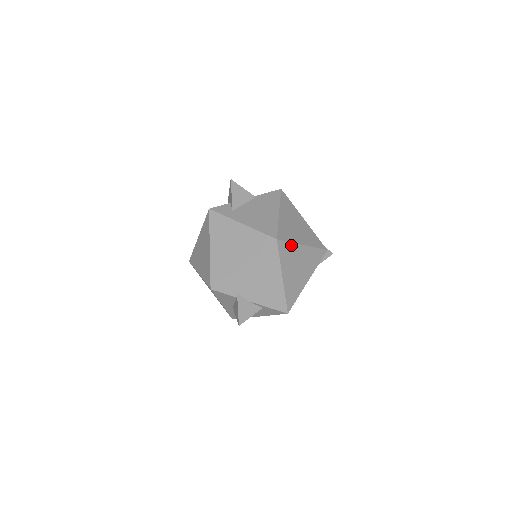
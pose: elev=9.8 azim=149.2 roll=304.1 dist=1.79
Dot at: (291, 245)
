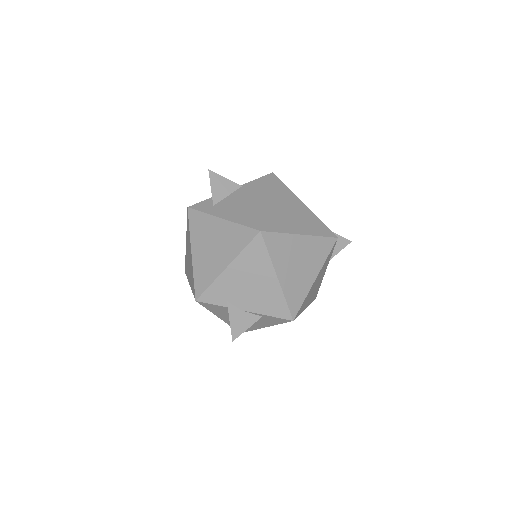
Dot at: (283, 236)
